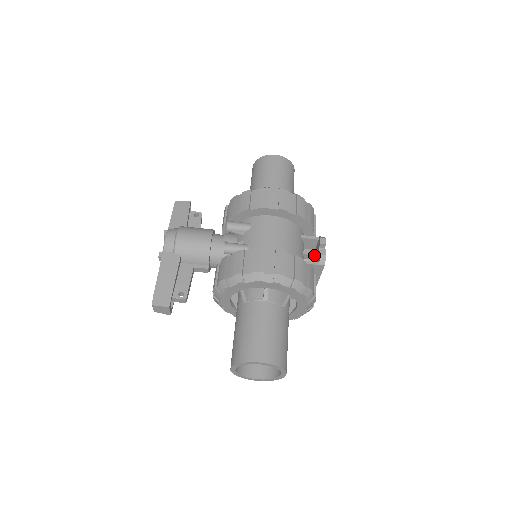
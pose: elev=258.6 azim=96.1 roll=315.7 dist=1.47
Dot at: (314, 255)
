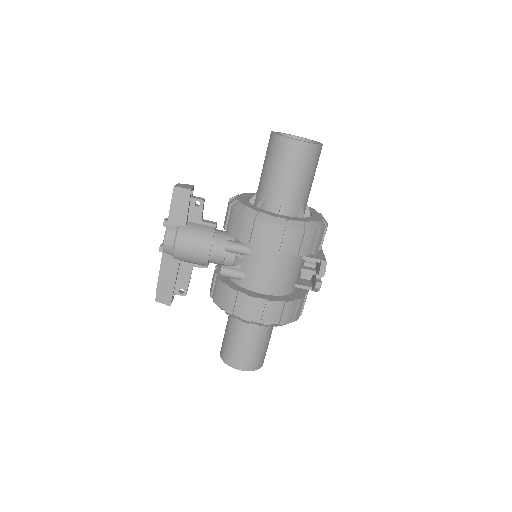
Dot at: occluded
